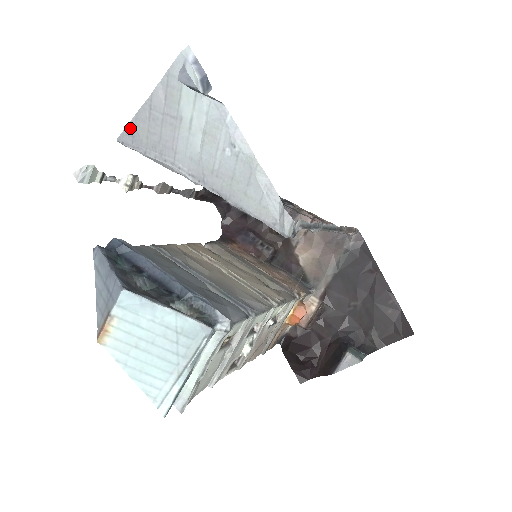
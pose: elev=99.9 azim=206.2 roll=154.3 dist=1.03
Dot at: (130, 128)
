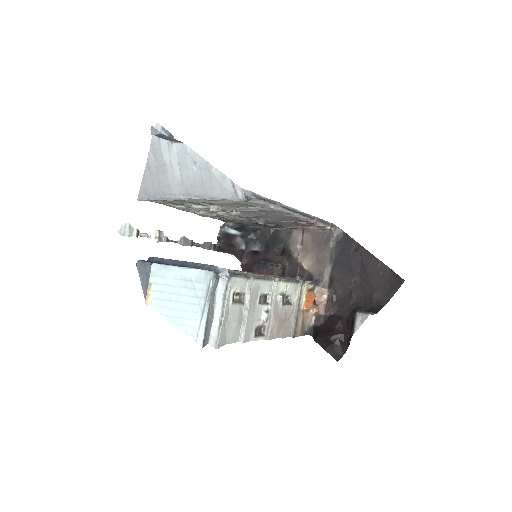
Dot at: (142, 187)
